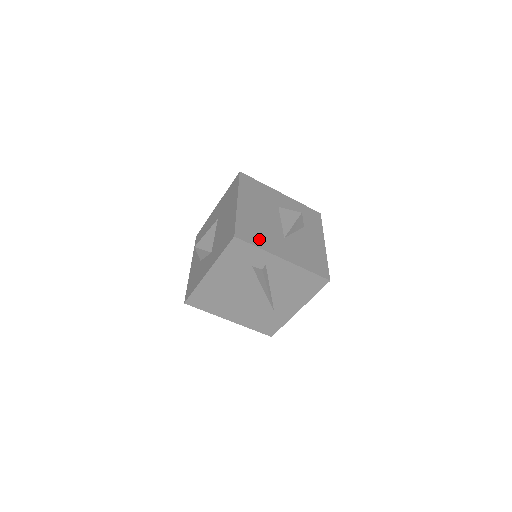
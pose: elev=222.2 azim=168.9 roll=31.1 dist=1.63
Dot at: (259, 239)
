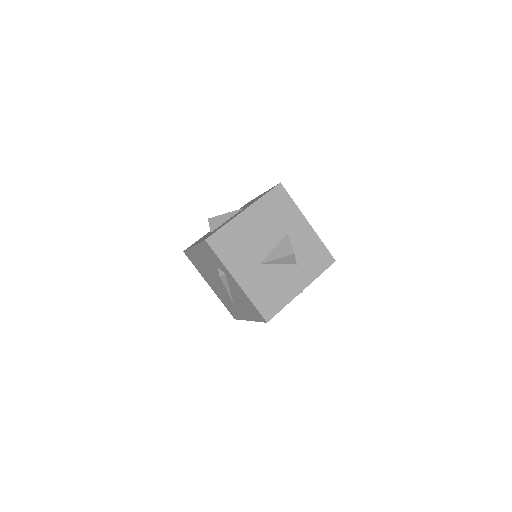
Dot at: (229, 253)
